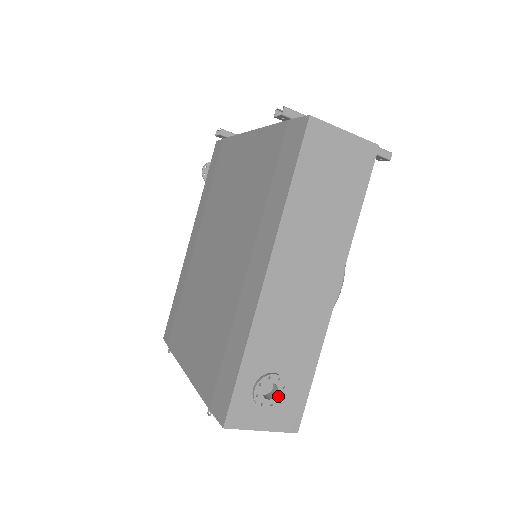
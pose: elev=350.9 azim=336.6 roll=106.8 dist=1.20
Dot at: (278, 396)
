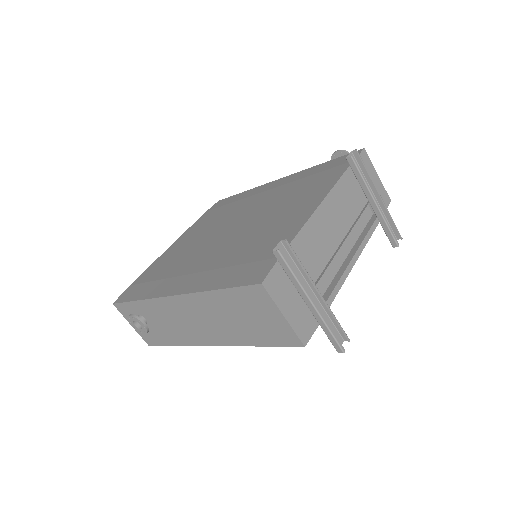
Dot at: (140, 330)
